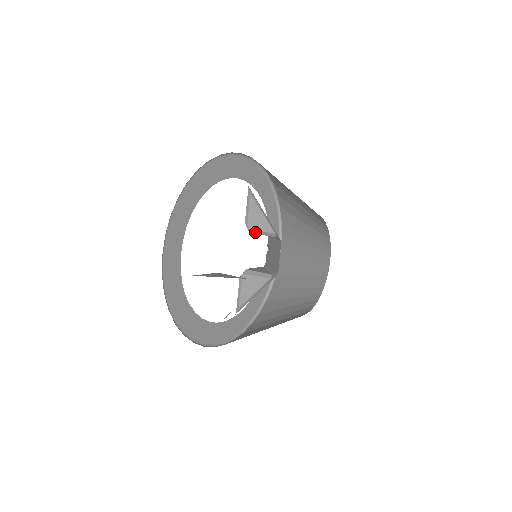
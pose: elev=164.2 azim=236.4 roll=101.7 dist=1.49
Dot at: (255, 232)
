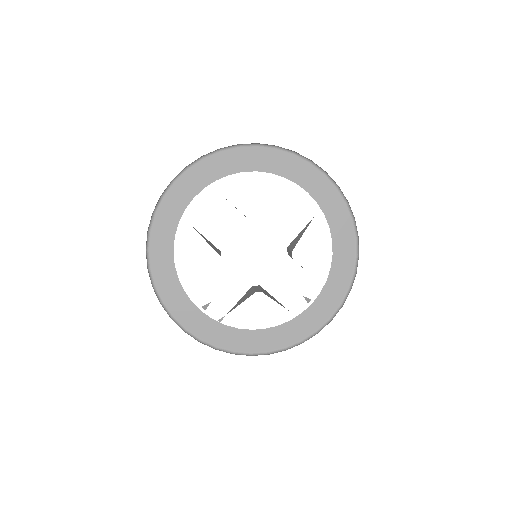
Dot at: occluded
